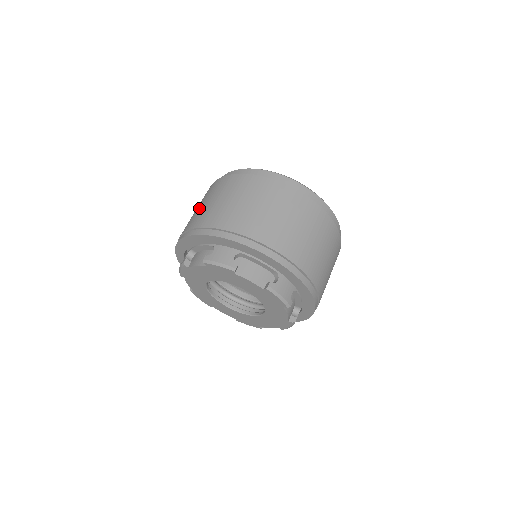
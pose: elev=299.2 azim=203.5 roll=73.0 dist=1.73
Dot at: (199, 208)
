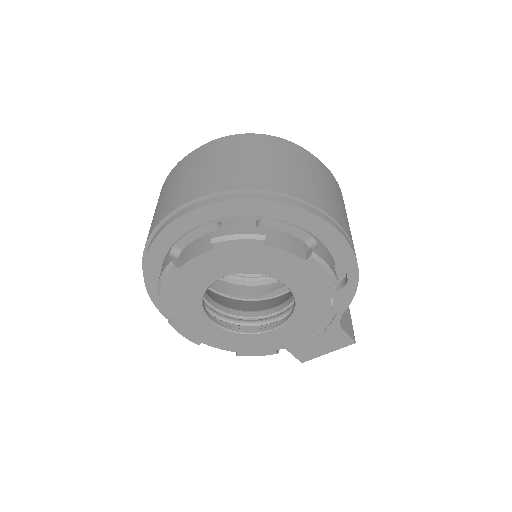
Dot at: occluded
